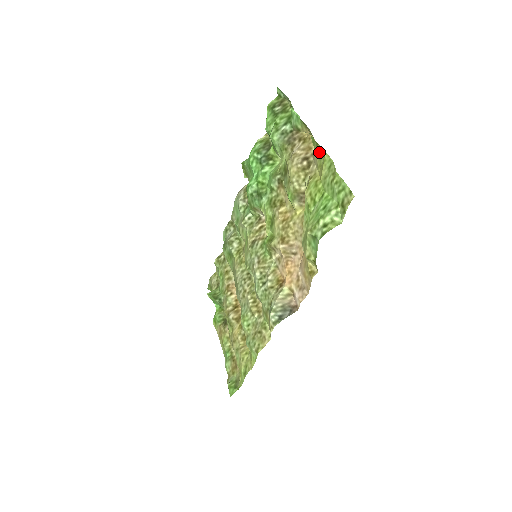
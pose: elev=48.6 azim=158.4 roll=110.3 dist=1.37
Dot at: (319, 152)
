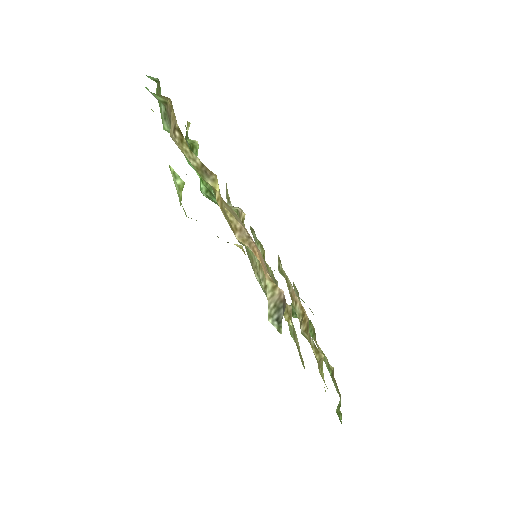
Dot at: occluded
